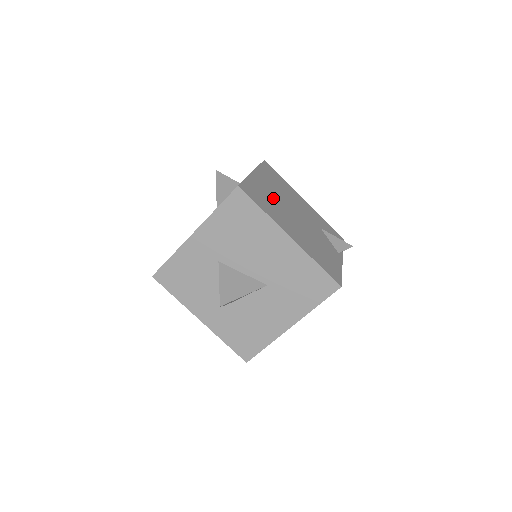
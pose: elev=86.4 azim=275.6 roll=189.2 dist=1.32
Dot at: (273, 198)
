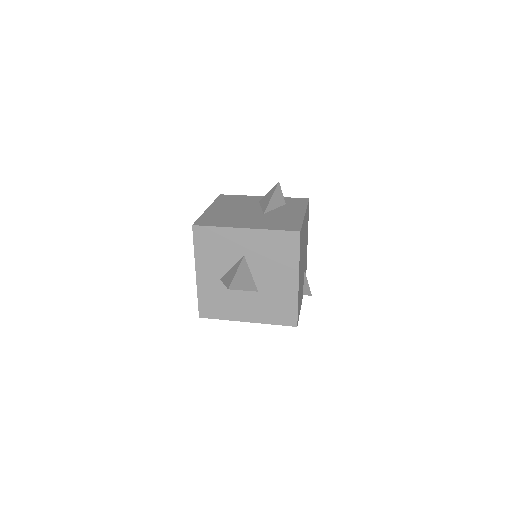
Dot at: (303, 242)
